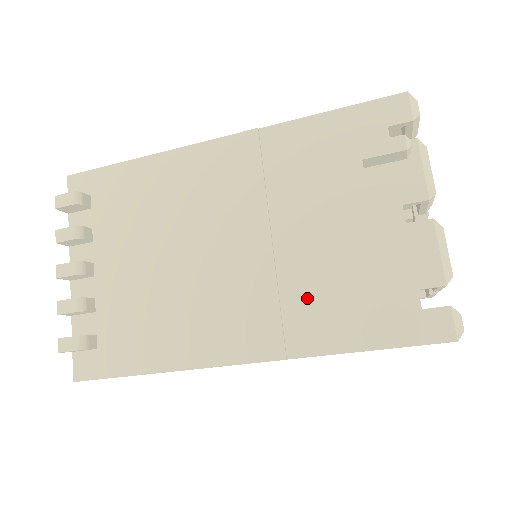
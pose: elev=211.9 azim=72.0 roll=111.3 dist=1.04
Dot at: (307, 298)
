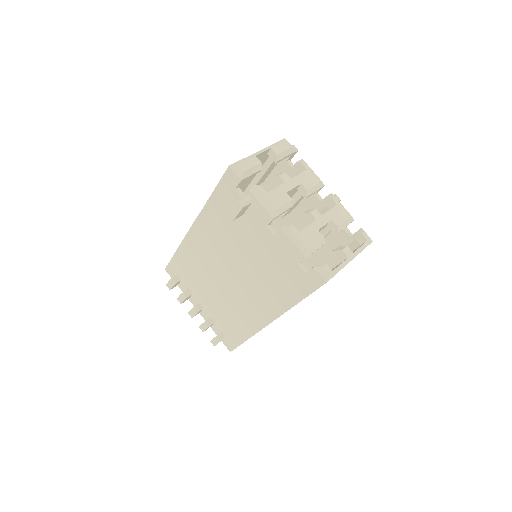
Dot at: (268, 286)
